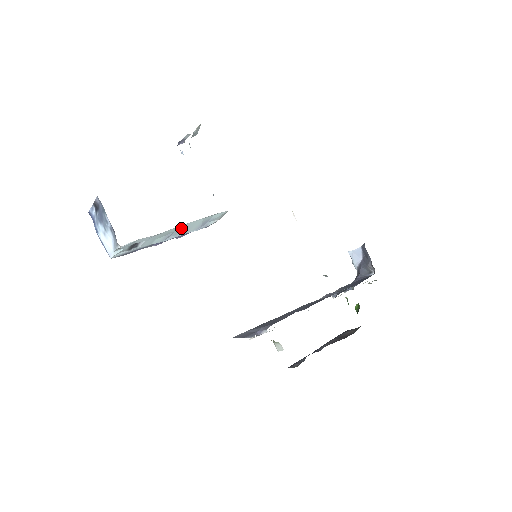
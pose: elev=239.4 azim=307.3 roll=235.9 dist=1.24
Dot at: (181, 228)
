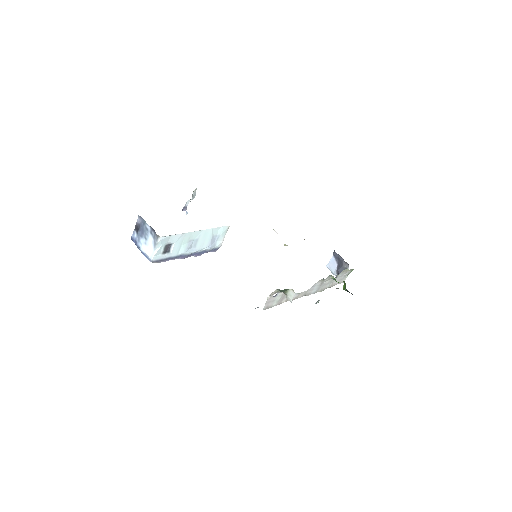
Dot at: (198, 237)
